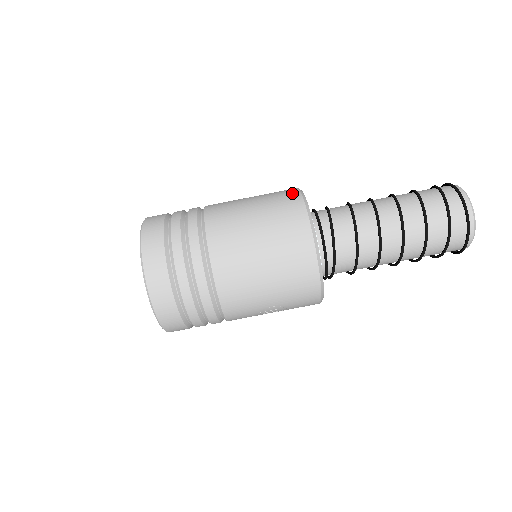
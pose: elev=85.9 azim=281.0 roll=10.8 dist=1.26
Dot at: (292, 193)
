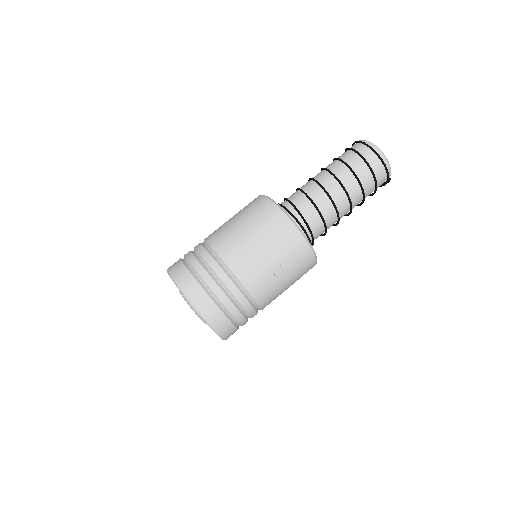
Dot at: occluded
